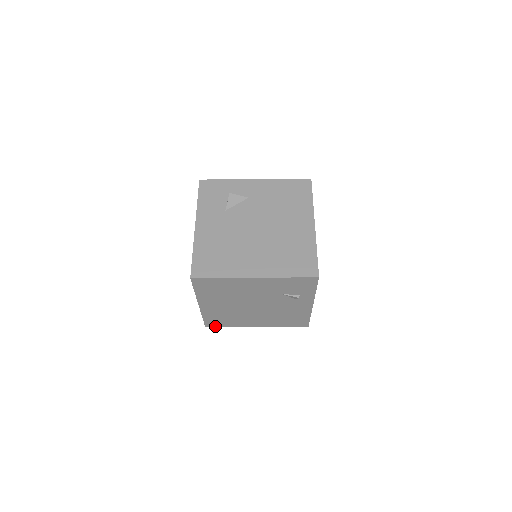
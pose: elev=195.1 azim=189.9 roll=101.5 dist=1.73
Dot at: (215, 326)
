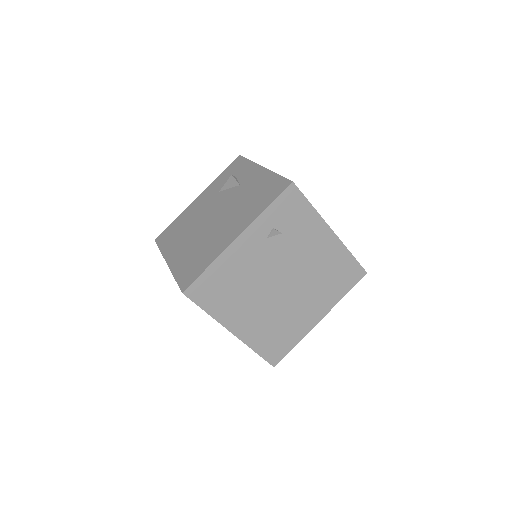
Dot at: occluded
